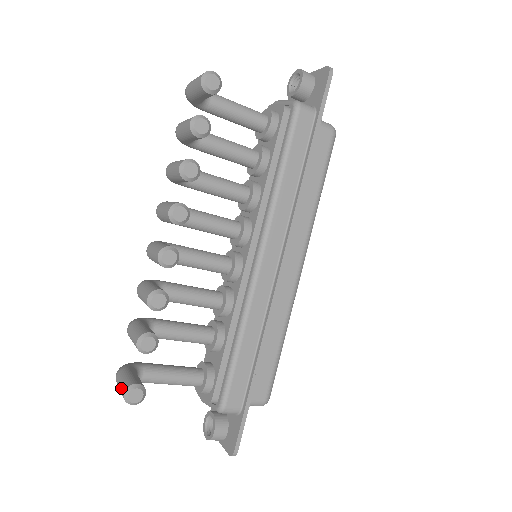
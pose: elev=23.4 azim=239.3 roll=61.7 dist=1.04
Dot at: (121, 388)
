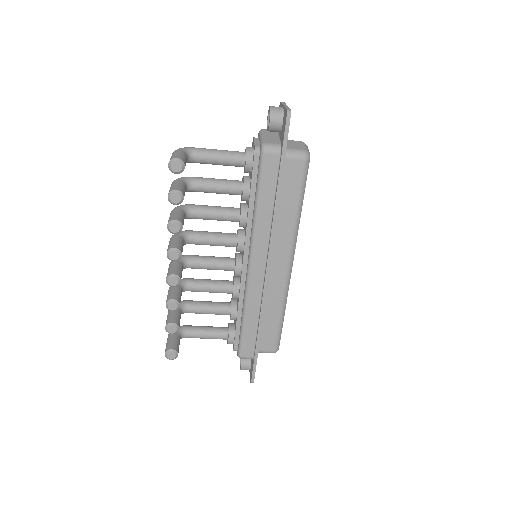
Dot at: (165, 349)
